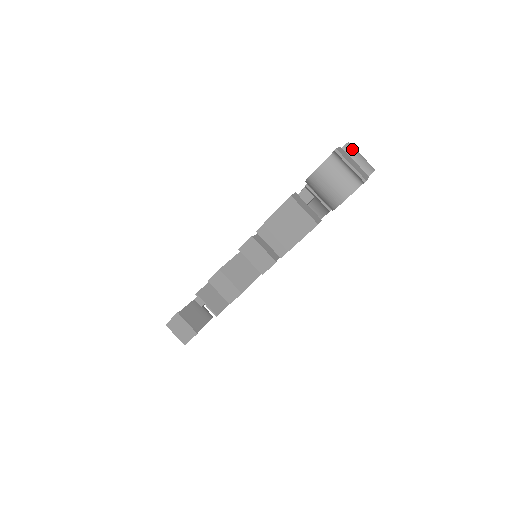
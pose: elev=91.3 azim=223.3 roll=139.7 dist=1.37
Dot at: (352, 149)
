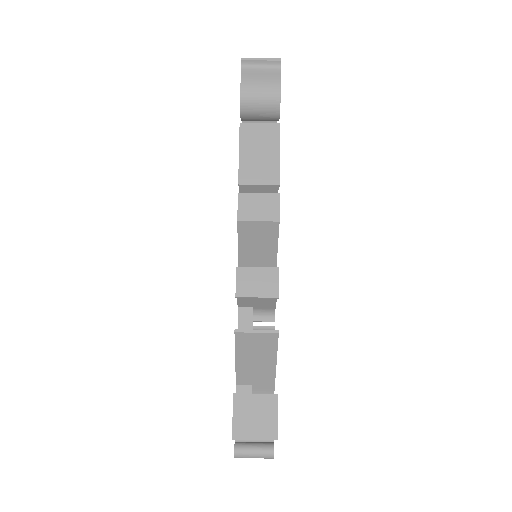
Dot at: occluded
